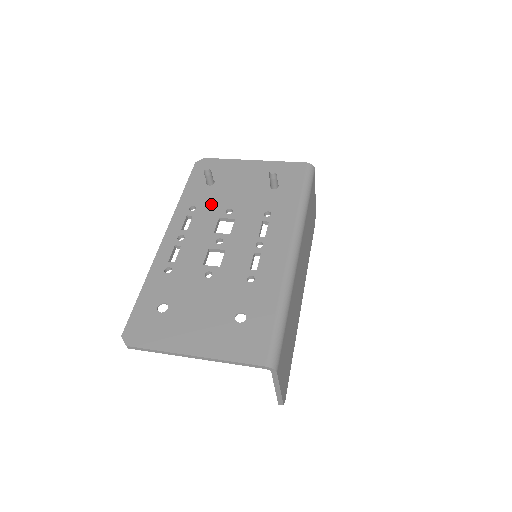
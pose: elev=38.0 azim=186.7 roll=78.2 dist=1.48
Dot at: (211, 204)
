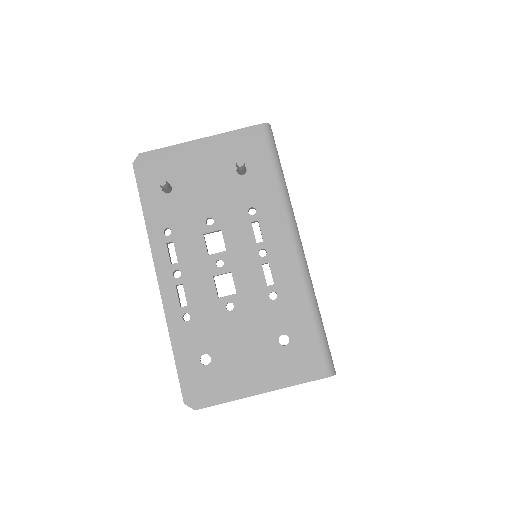
Dot at: (185, 219)
